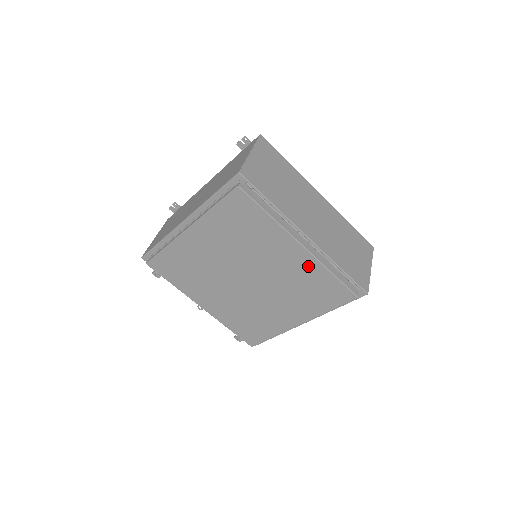
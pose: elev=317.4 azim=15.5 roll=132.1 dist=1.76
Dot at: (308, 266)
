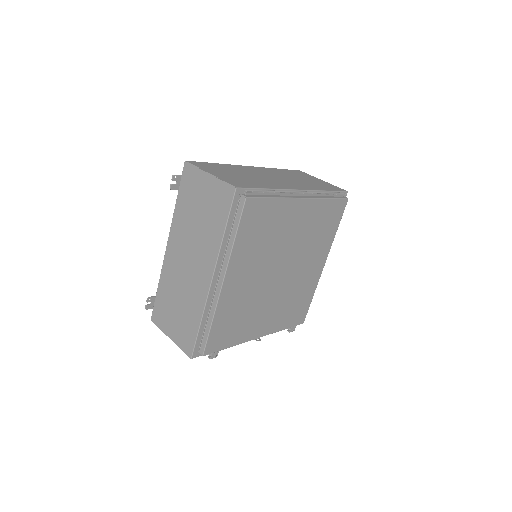
Dot at: (314, 210)
